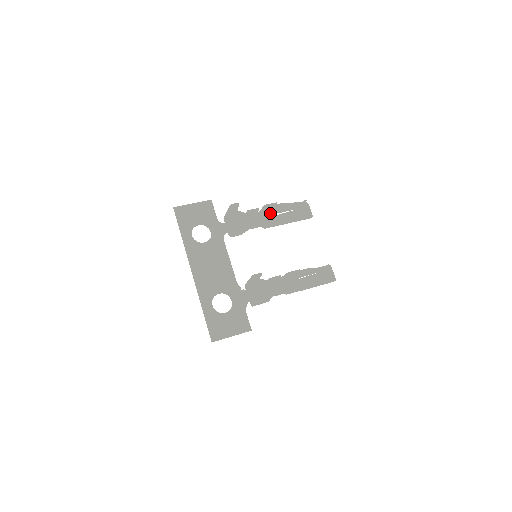
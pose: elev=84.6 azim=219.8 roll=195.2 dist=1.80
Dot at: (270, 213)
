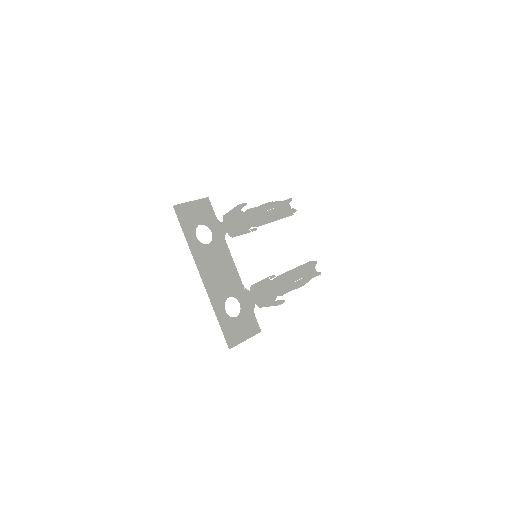
Dot at: (261, 211)
